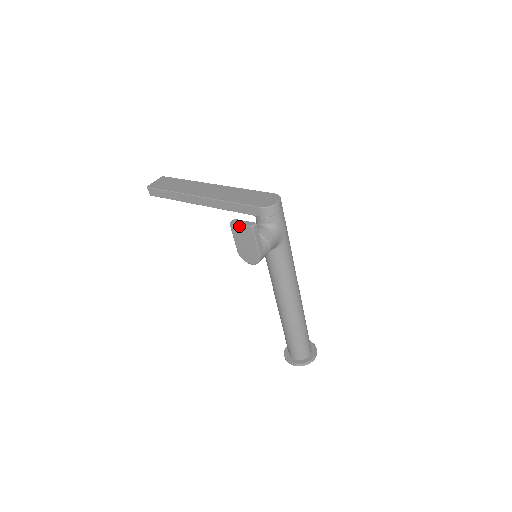
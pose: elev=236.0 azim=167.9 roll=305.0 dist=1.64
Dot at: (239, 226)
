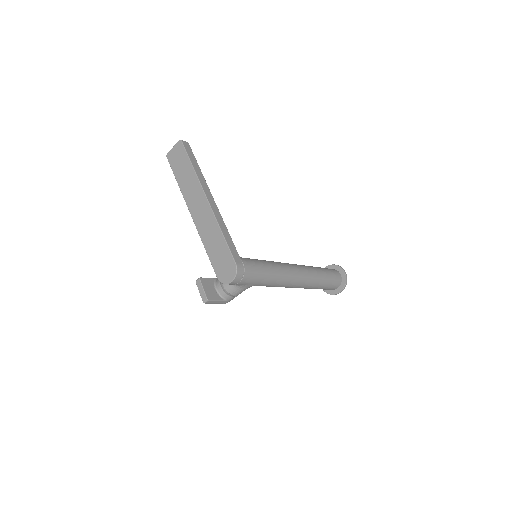
Dot at: (200, 290)
